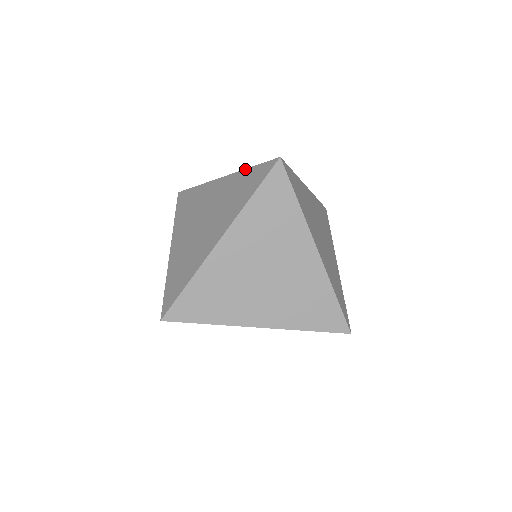
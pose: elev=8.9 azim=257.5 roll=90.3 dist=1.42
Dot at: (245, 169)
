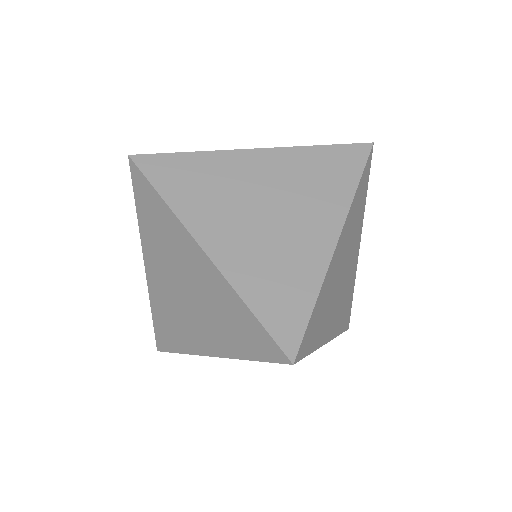
Dot at: (311, 146)
